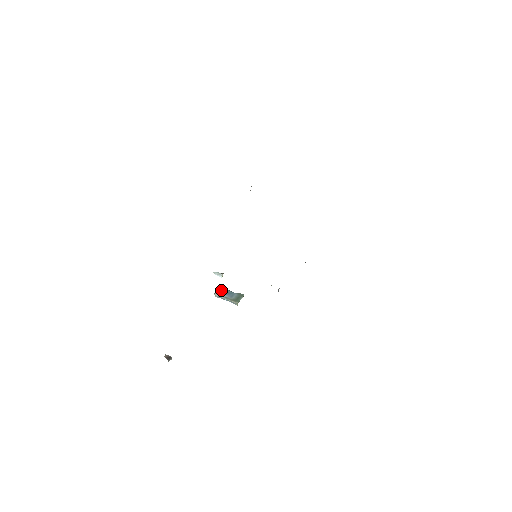
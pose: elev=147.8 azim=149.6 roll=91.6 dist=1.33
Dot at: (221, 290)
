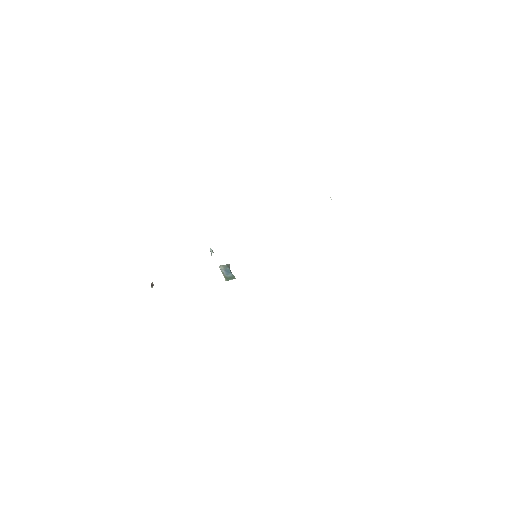
Dot at: (225, 266)
